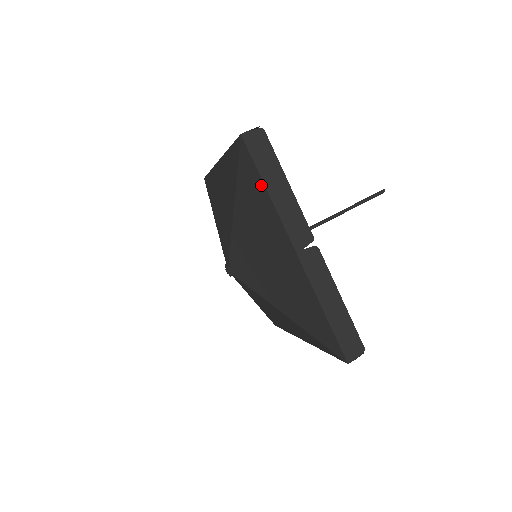
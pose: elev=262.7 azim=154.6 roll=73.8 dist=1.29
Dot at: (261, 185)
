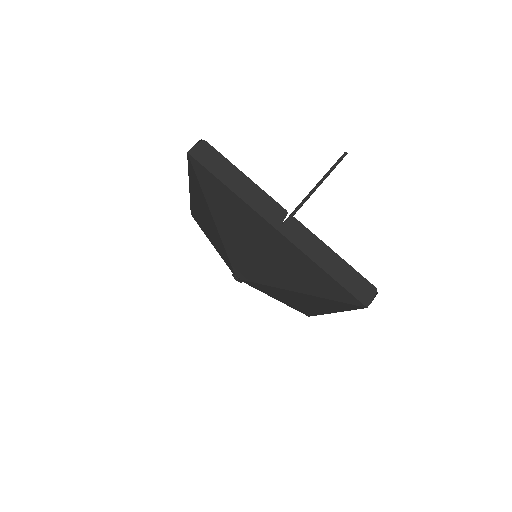
Dot at: (222, 186)
